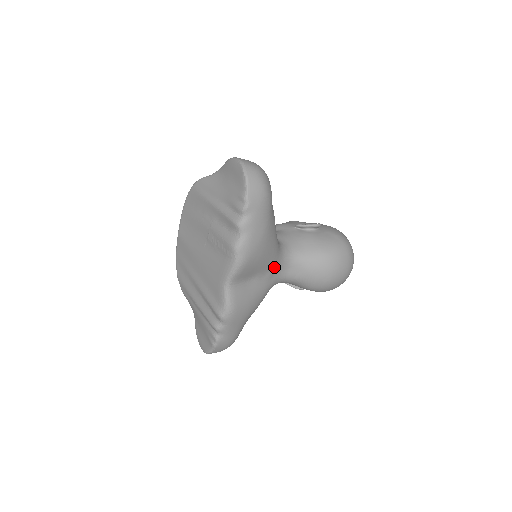
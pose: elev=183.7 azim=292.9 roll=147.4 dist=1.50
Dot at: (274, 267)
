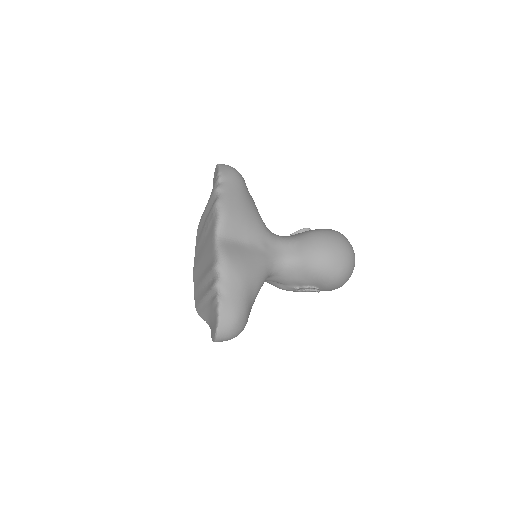
Dot at: (265, 241)
